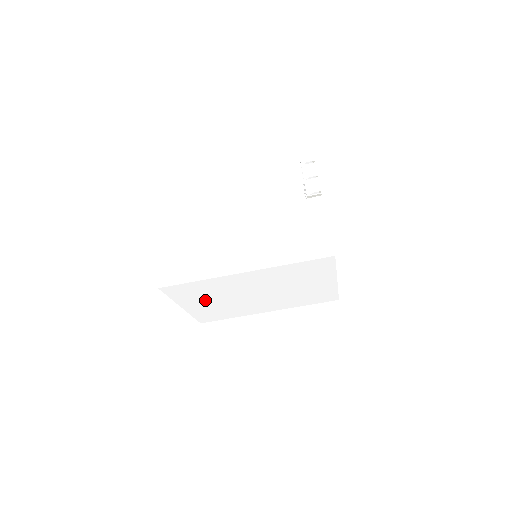
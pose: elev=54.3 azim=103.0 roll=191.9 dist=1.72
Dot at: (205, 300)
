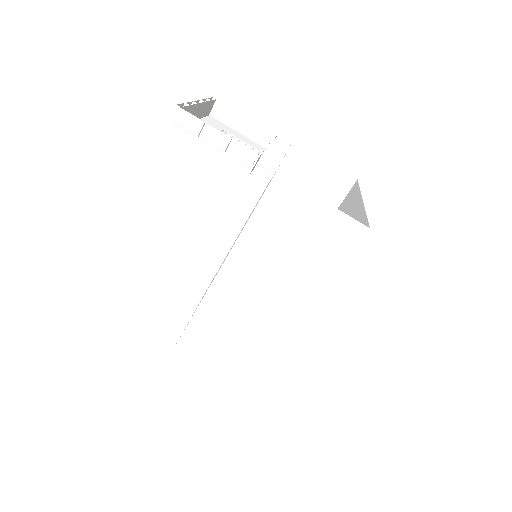
Dot at: occluded
